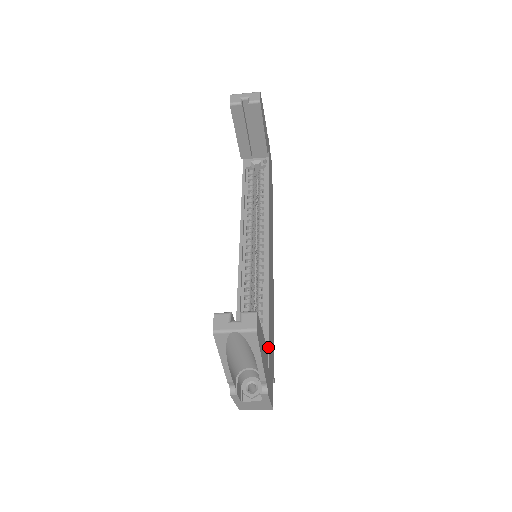
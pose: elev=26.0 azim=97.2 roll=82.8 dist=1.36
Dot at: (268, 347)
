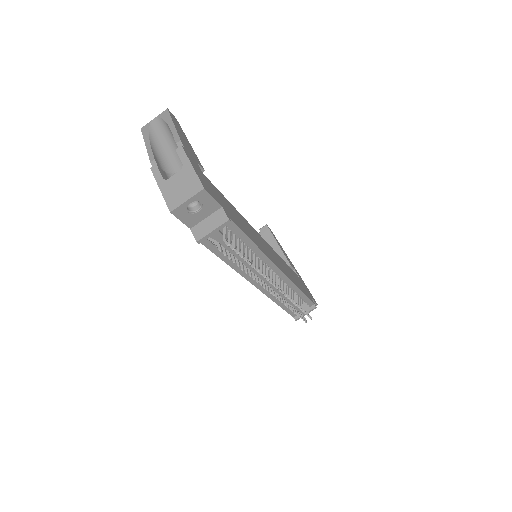
Dot at: occluded
